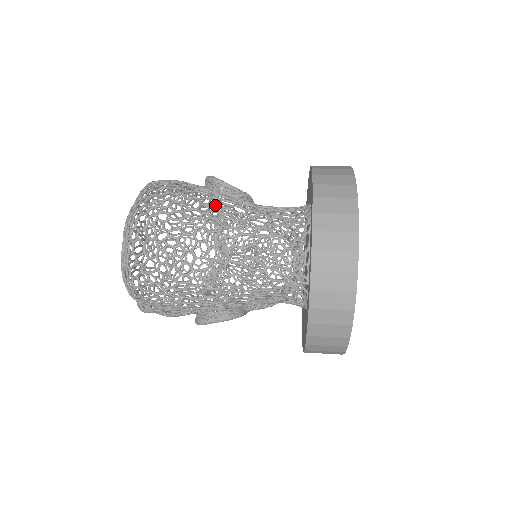
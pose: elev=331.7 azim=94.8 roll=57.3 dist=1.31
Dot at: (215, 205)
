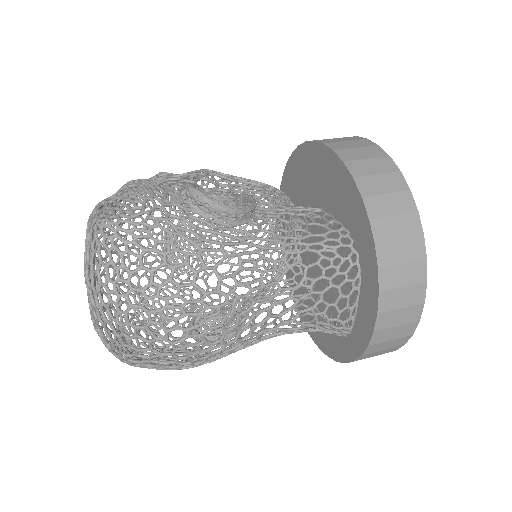
Dot at: (237, 272)
